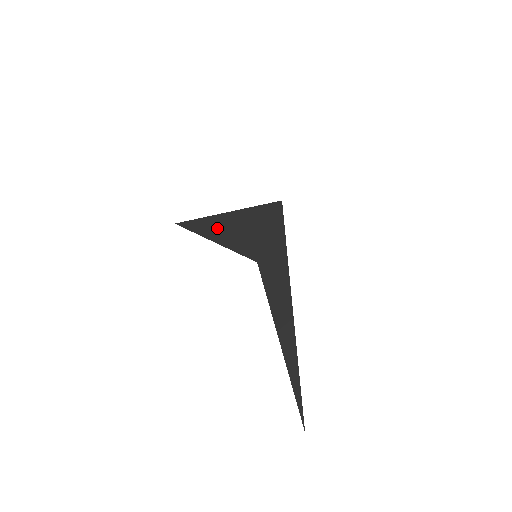
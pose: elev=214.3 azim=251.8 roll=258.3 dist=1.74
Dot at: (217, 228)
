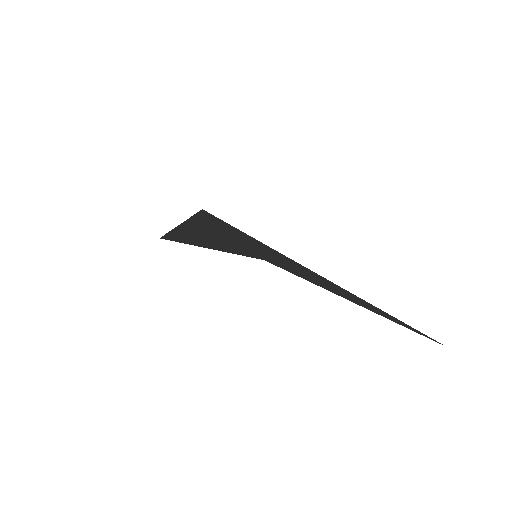
Dot at: (192, 239)
